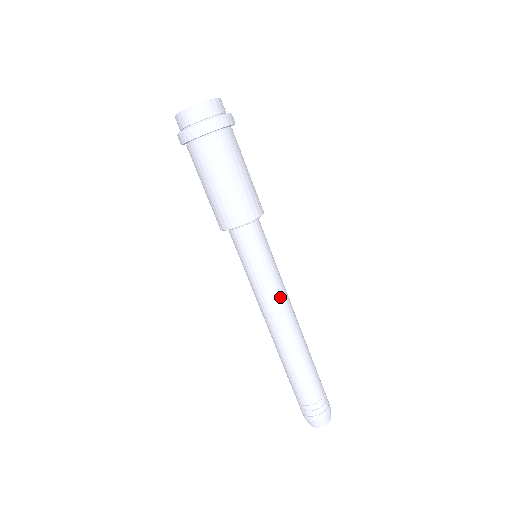
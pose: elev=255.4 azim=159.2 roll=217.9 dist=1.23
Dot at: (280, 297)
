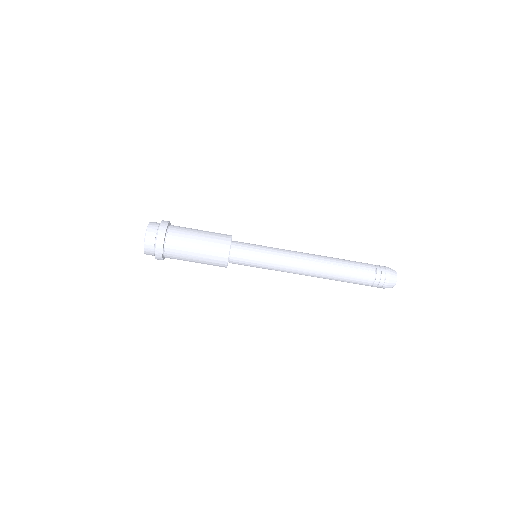
Dot at: (287, 269)
